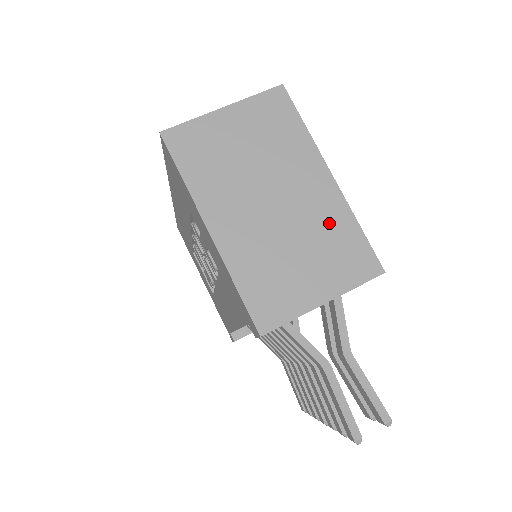
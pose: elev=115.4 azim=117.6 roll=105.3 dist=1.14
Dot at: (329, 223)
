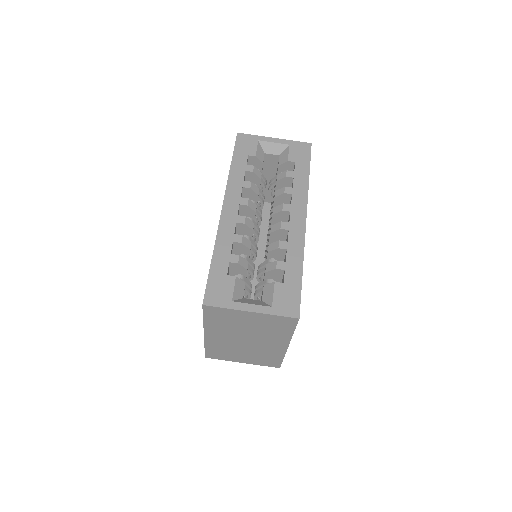
Dot at: (269, 353)
